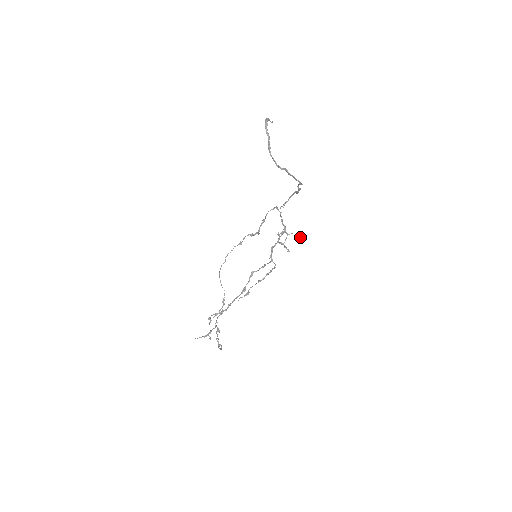
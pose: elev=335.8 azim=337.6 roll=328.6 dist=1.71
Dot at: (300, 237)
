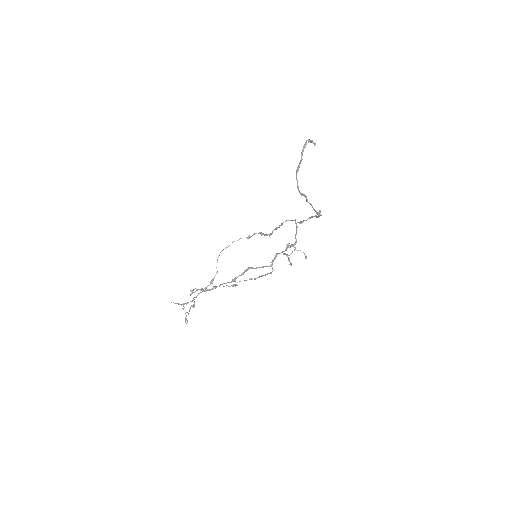
Dot at: (306, 257)
